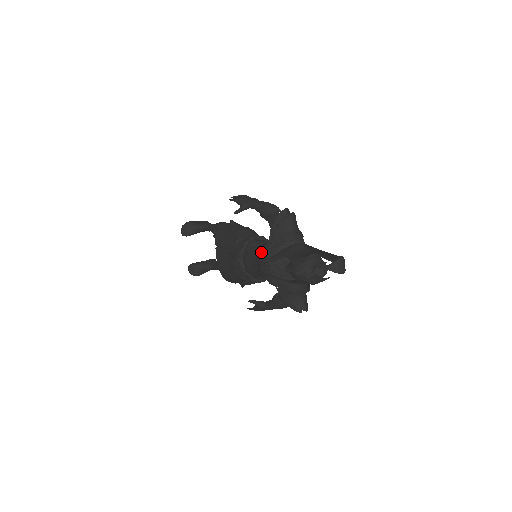
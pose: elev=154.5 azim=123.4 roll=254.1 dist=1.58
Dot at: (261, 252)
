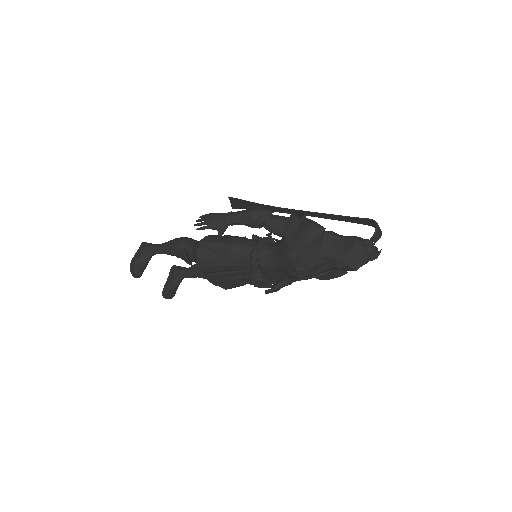
Dot at: (289, 265)
